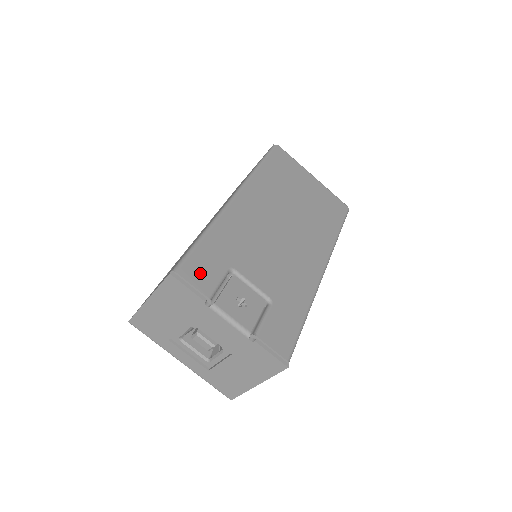
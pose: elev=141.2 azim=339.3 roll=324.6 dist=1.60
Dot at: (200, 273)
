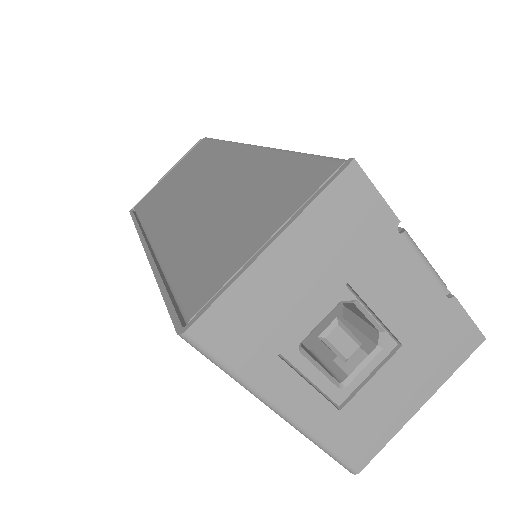
Dot at: occluded
